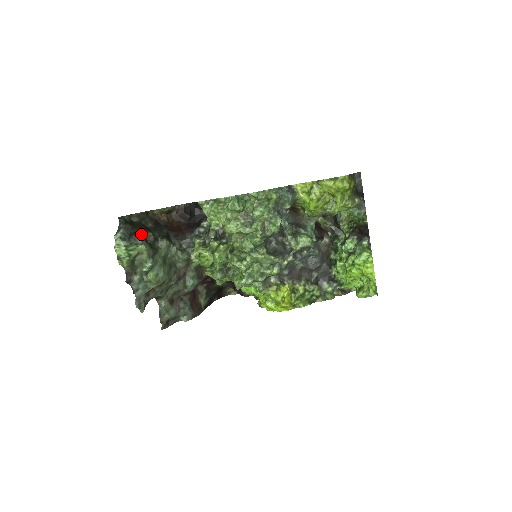
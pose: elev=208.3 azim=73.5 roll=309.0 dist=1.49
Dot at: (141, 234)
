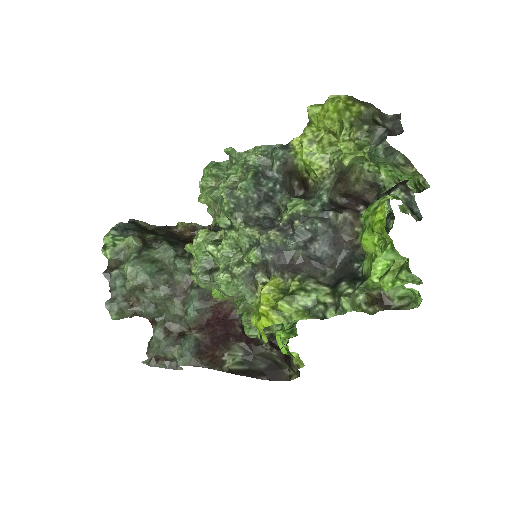
Dot at: (140, 232)
